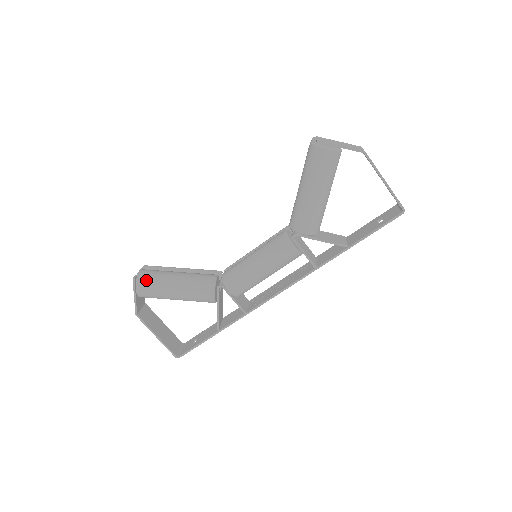
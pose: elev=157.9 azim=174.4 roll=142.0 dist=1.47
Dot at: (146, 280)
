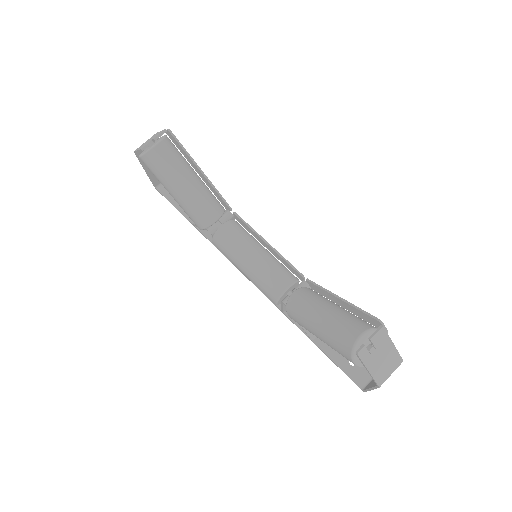
Dot at: (152, 164)
